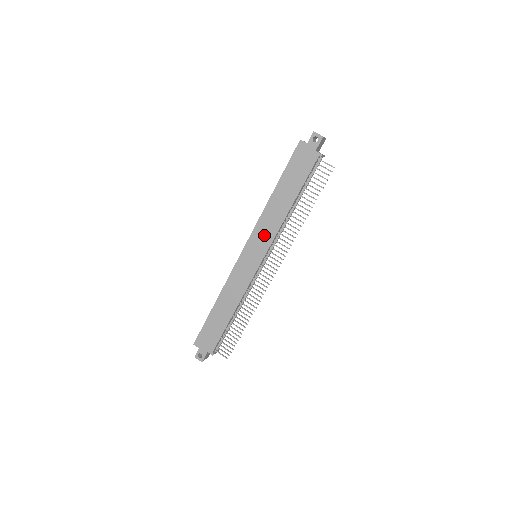
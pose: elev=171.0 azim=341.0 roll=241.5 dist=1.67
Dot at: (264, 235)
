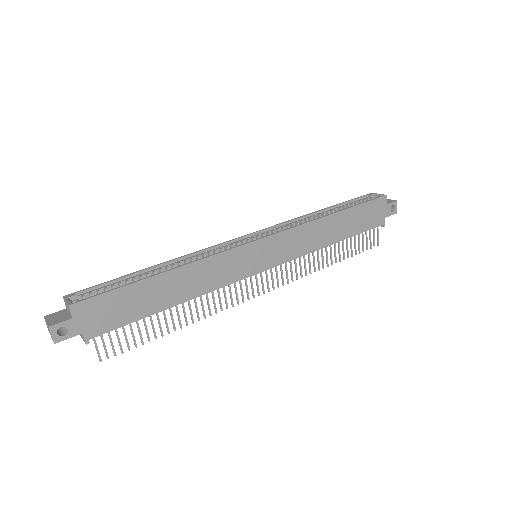
Dot at: (291, 246)
